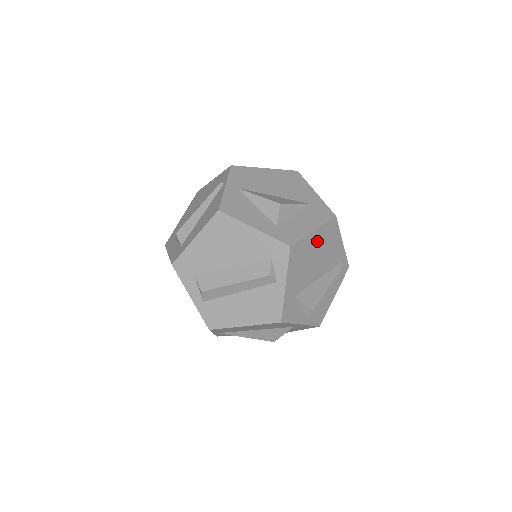
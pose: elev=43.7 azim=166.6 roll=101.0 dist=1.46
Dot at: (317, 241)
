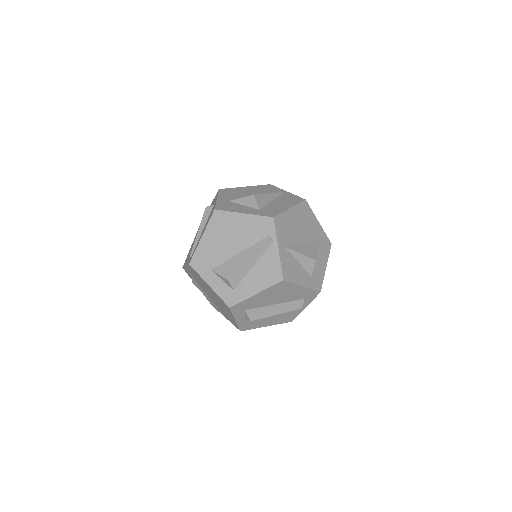
Dot at: occluded
